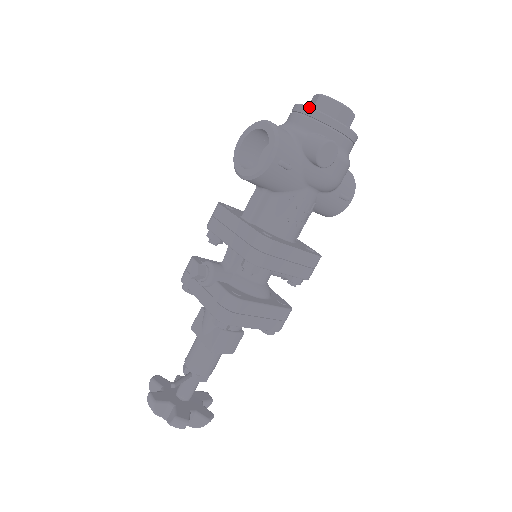
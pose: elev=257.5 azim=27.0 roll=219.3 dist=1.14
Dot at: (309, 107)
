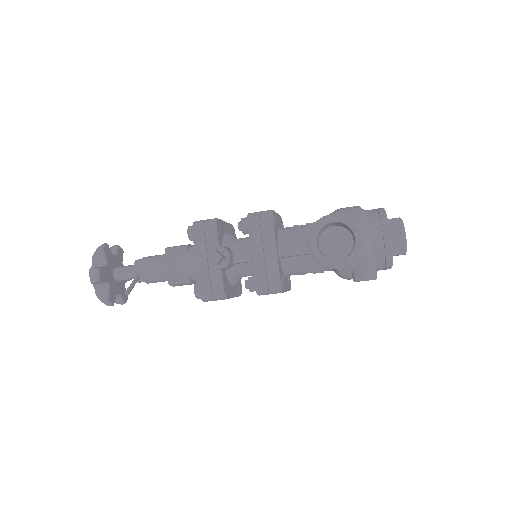
Dot at: (391, 241)
